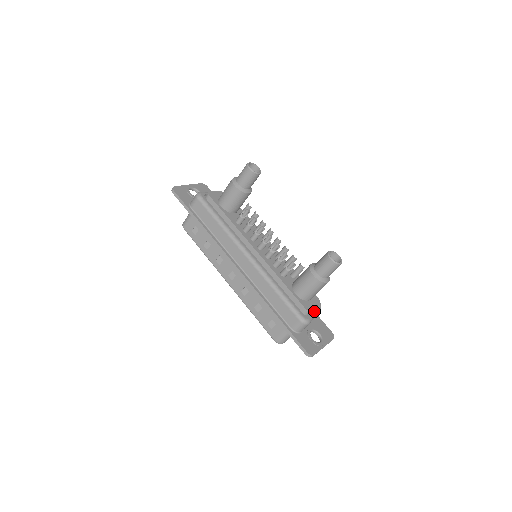
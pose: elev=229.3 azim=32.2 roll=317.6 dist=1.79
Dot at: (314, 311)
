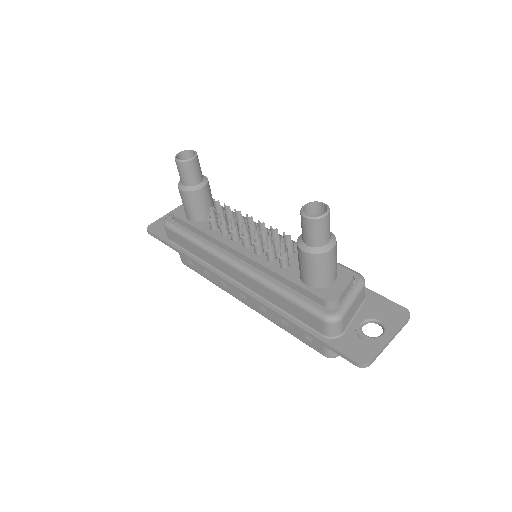
Dot at: (347, 295)
